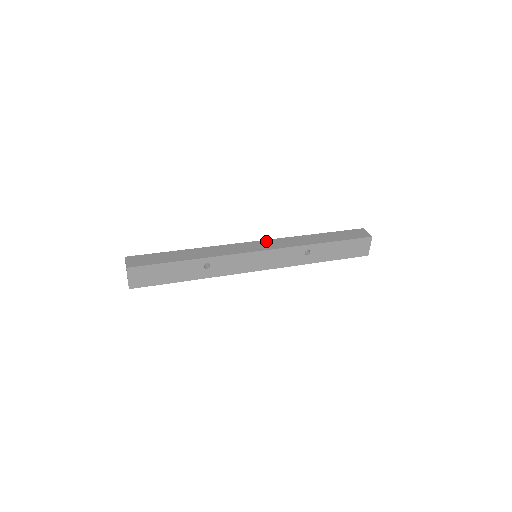
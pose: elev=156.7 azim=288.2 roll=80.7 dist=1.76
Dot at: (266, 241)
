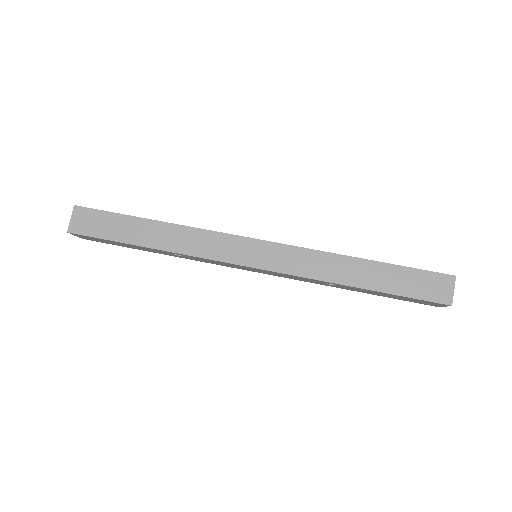
Dot at: (275, 247)
